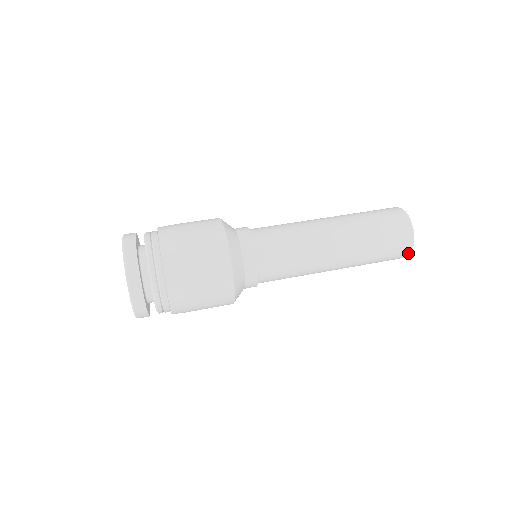
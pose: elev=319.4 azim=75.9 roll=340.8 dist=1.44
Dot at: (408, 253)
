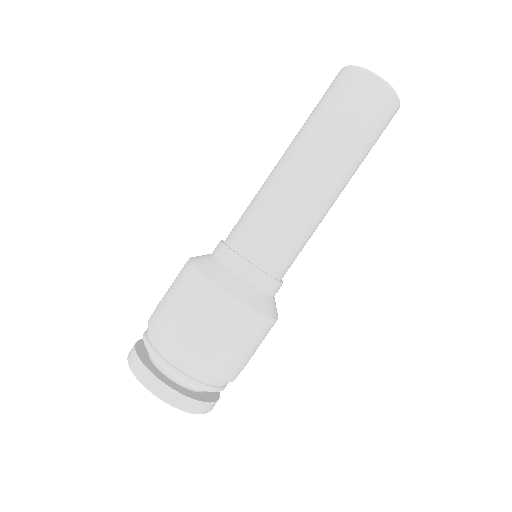
Dot at: occluded
